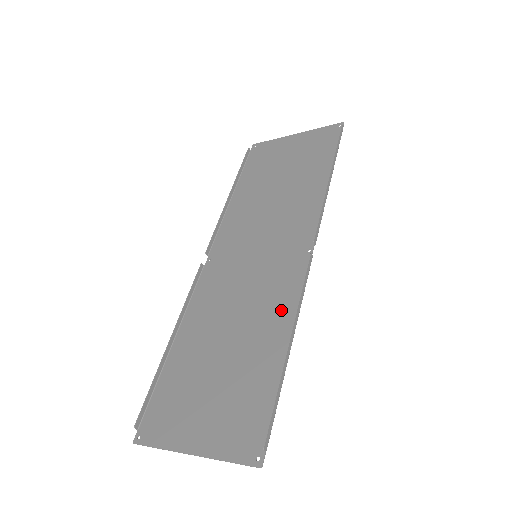
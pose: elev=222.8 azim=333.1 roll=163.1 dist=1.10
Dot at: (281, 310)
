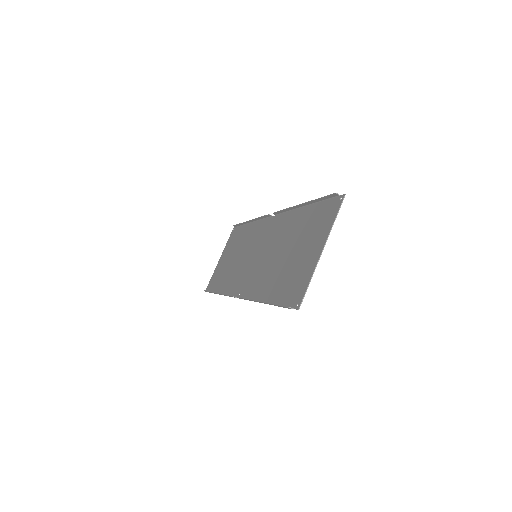
Dot at: (287, 222)
